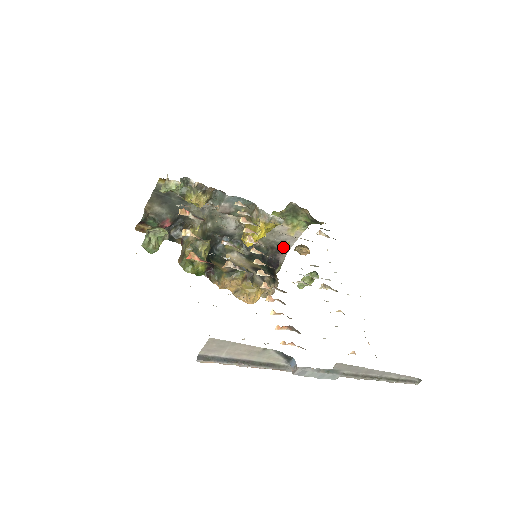
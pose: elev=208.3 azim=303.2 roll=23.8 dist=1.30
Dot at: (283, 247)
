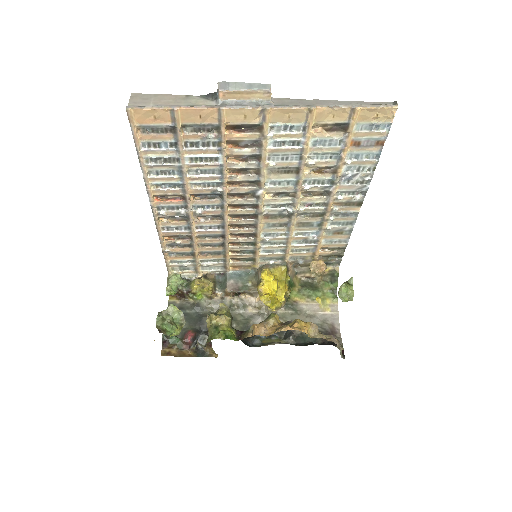
Dot at: (330, 329)
